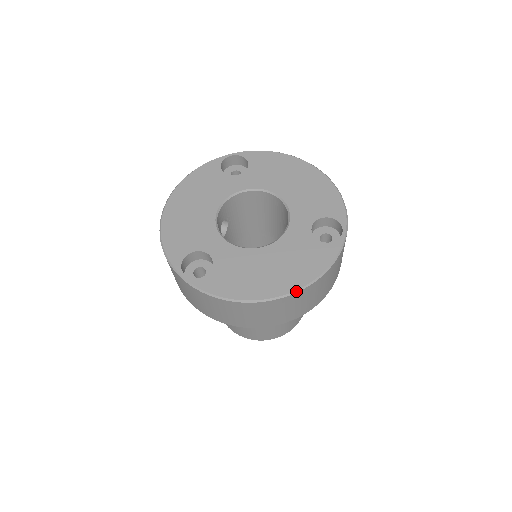
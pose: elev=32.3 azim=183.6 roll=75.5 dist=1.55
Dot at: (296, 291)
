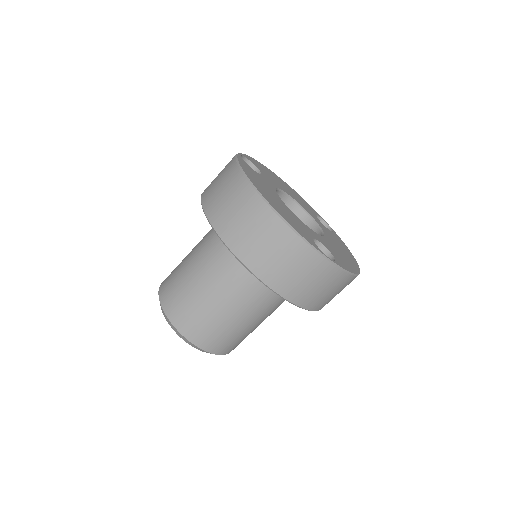
Dot at: (269, 204)
